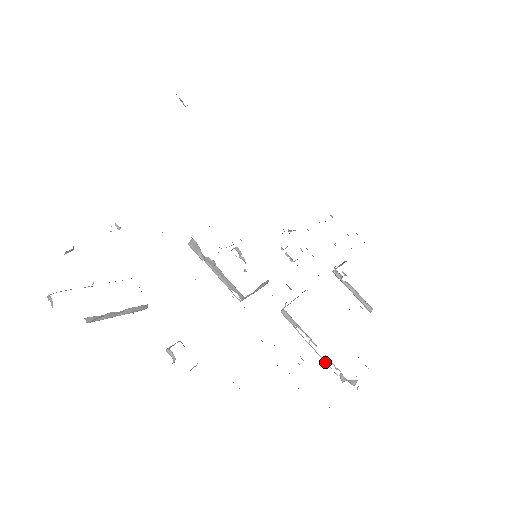
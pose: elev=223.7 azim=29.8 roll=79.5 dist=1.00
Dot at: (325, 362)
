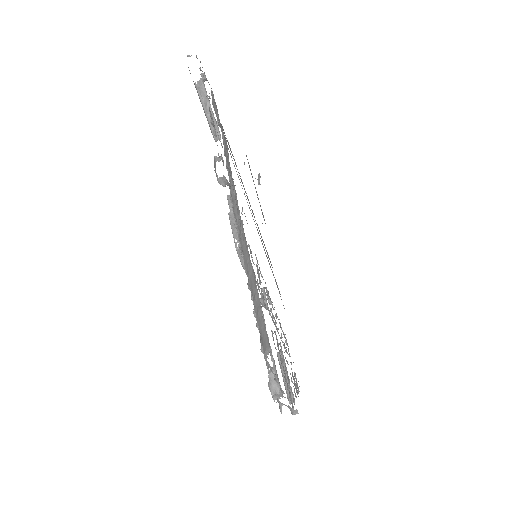
Dot at: occluded
